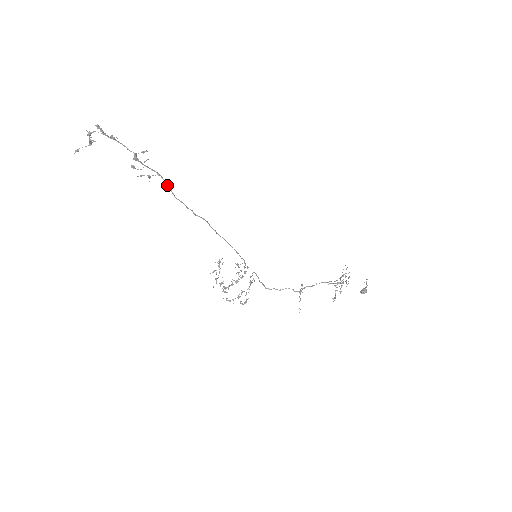
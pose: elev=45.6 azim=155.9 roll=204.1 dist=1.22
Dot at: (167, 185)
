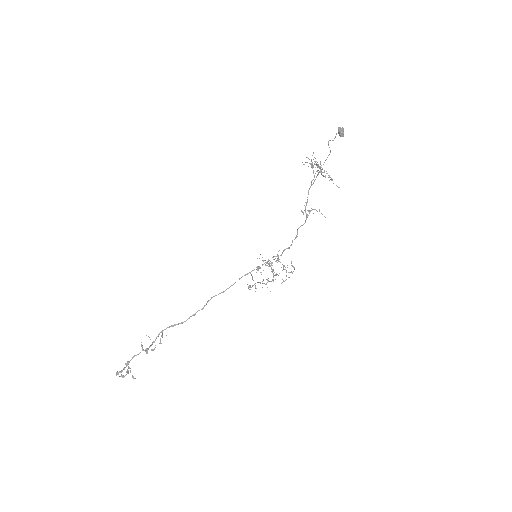
Dot at: occluded
